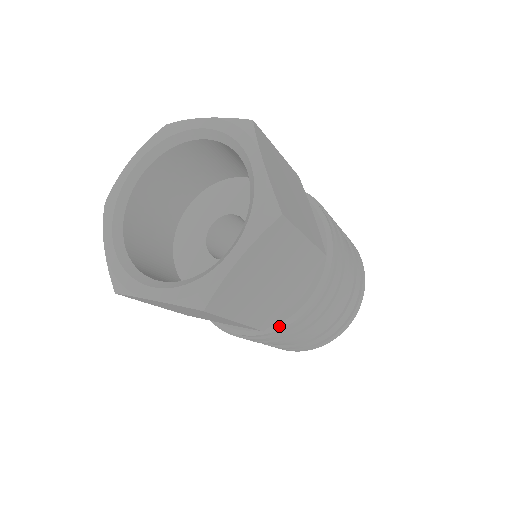
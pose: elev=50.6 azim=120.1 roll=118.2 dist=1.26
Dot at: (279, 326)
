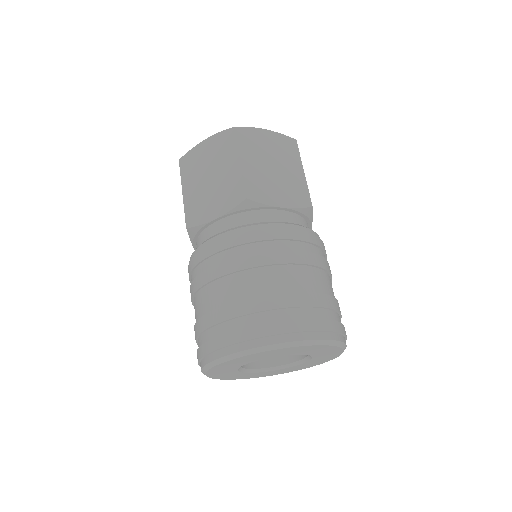
Dot at: (255, 224)
